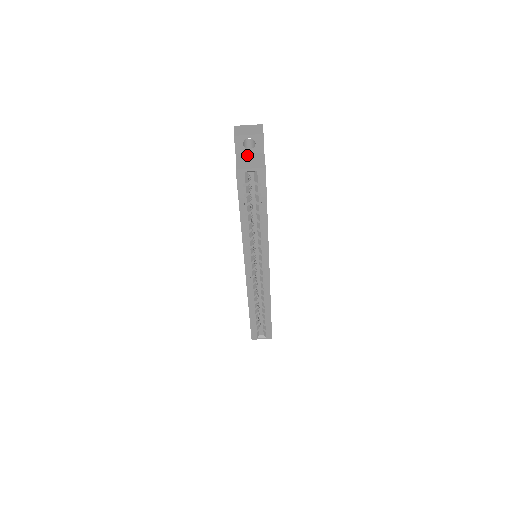
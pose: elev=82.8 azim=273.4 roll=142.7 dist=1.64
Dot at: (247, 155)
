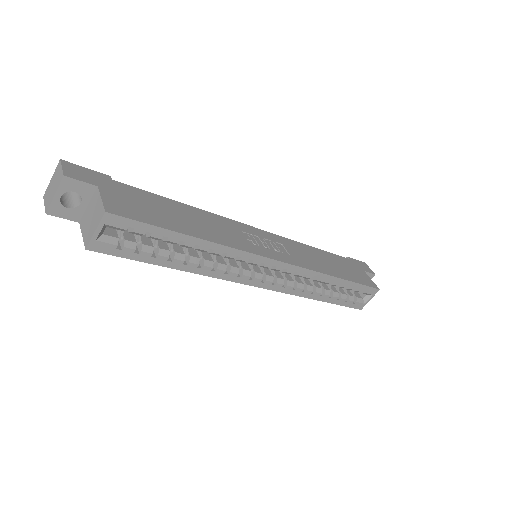
Dot at: (86, 212)
